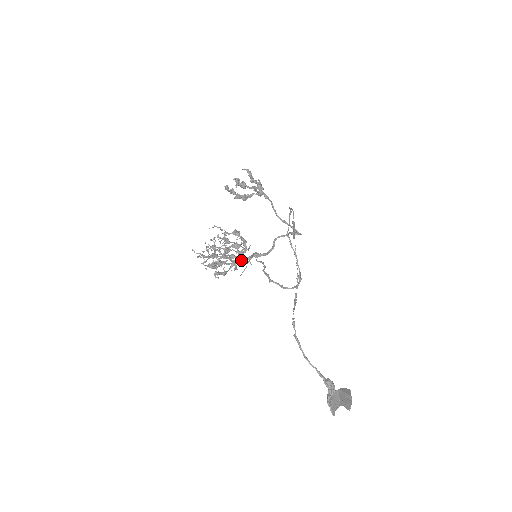
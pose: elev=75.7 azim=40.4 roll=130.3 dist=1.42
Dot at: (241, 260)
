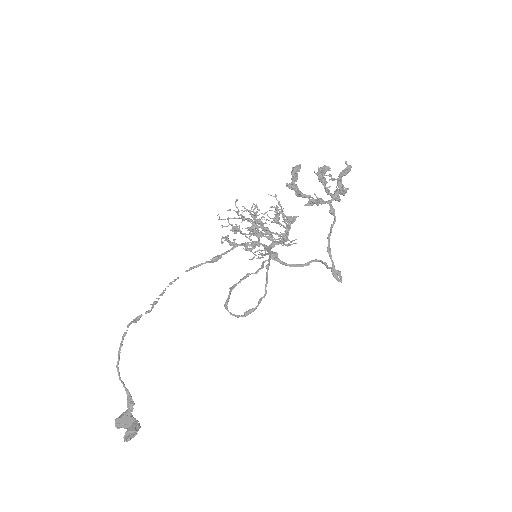
Dot at: occluded
